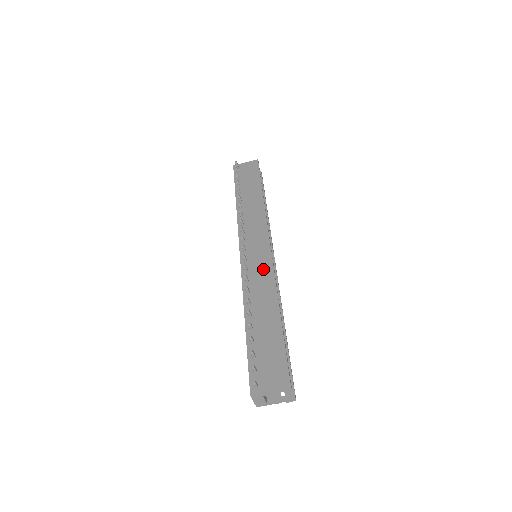
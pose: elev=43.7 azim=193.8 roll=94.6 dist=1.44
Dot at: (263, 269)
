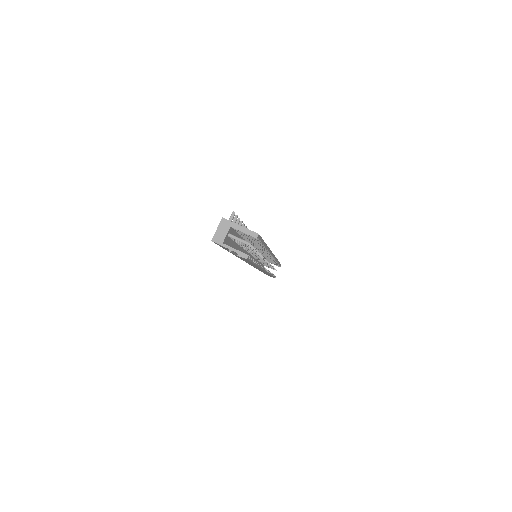
Dot at: occluded
